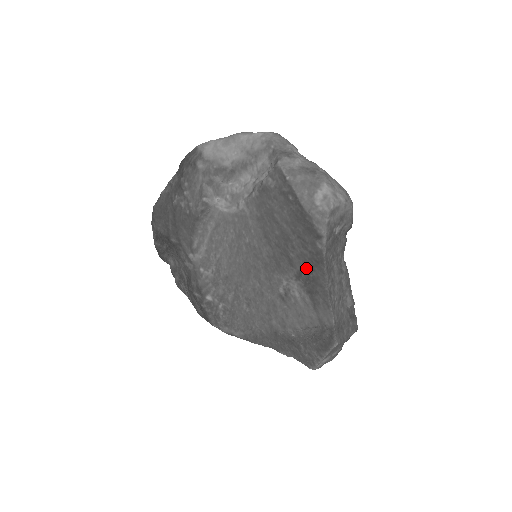
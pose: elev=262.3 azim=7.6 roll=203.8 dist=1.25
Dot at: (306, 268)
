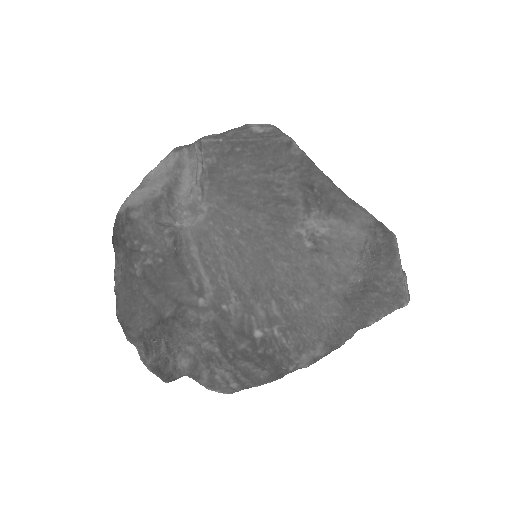
Dot at: (306, 190)
